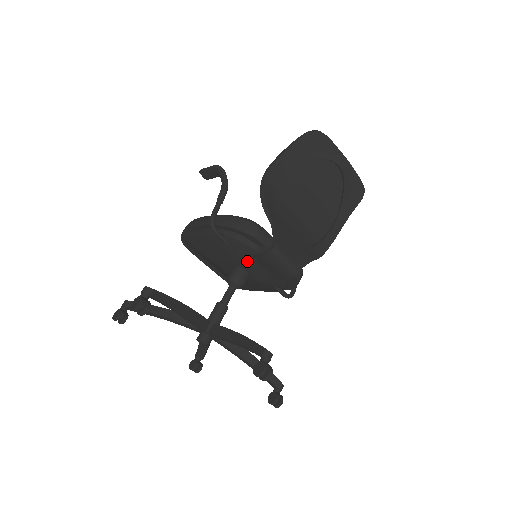
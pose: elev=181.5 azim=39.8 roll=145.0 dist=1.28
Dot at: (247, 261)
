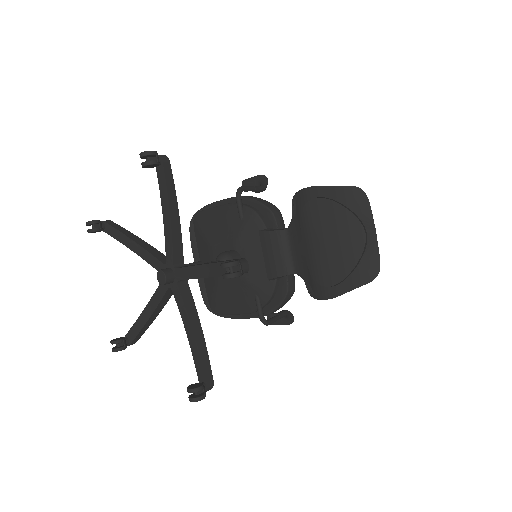
Dot at: (250, 243)
